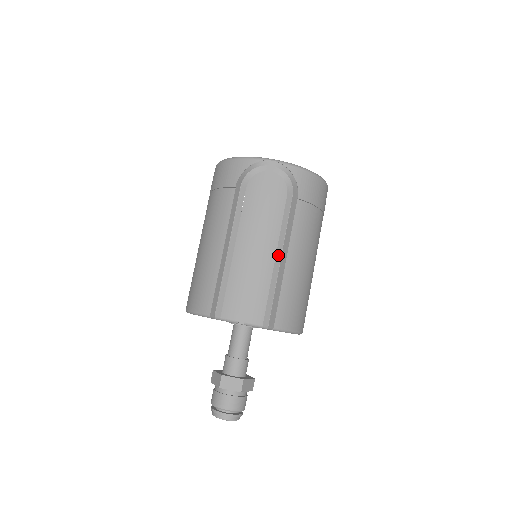
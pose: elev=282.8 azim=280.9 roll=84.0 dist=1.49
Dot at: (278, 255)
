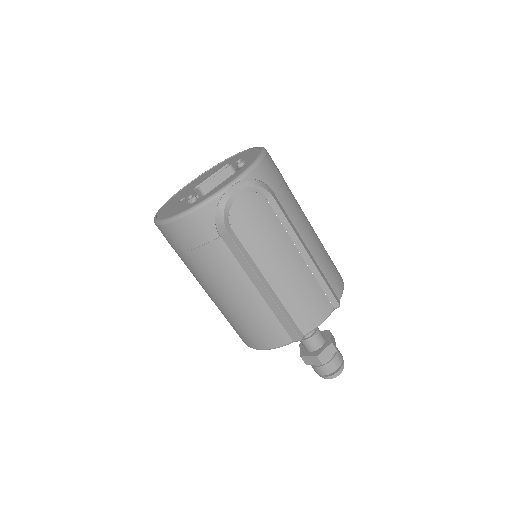
Dot at: (303, 253)
